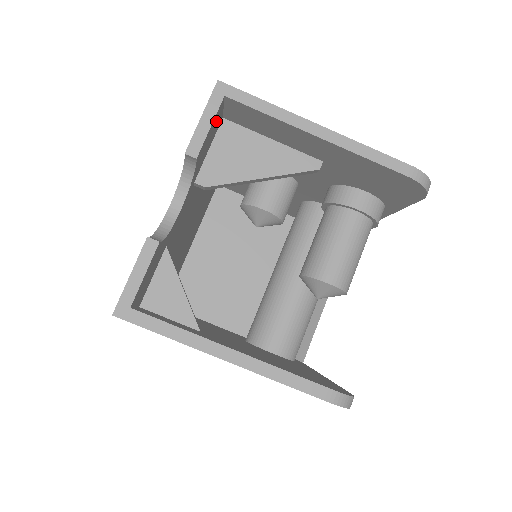
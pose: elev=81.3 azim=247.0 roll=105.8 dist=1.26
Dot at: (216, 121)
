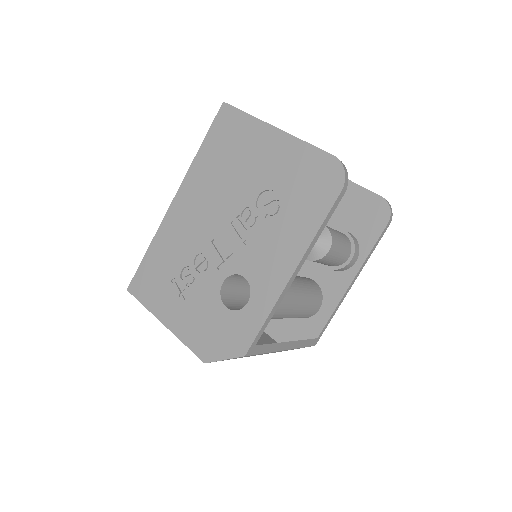
Dot at: occluded
